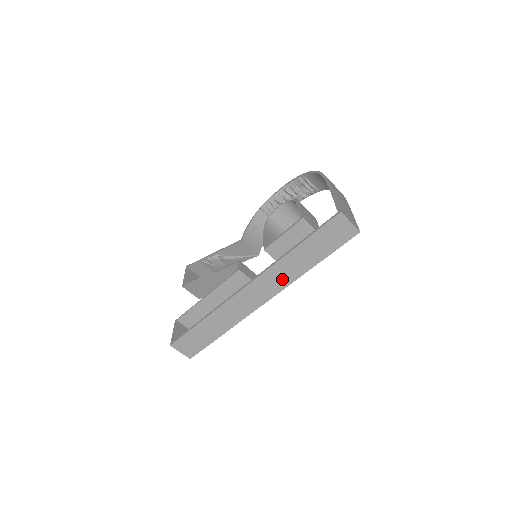
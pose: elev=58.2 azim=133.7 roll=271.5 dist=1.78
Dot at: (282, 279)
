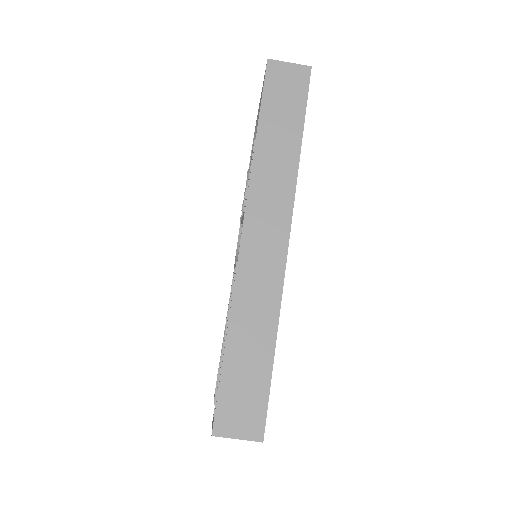
Dot at: (278, 191)
